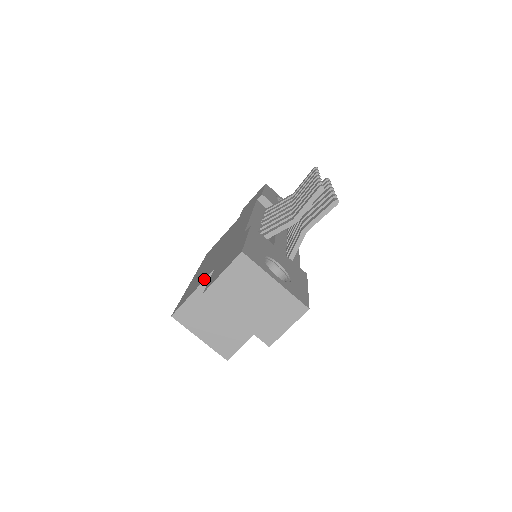
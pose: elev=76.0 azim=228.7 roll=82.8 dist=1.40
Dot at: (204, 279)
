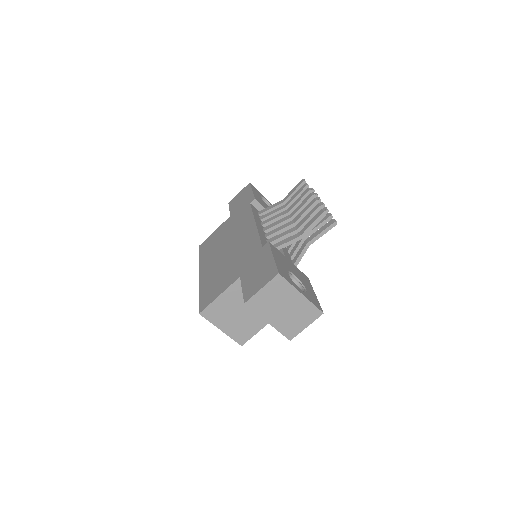
Dot at: (230, 285)
